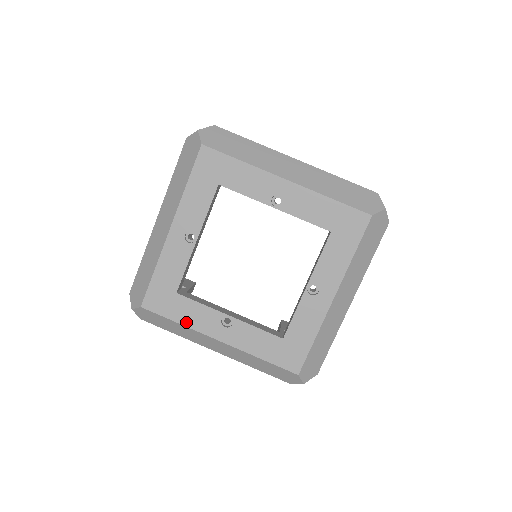
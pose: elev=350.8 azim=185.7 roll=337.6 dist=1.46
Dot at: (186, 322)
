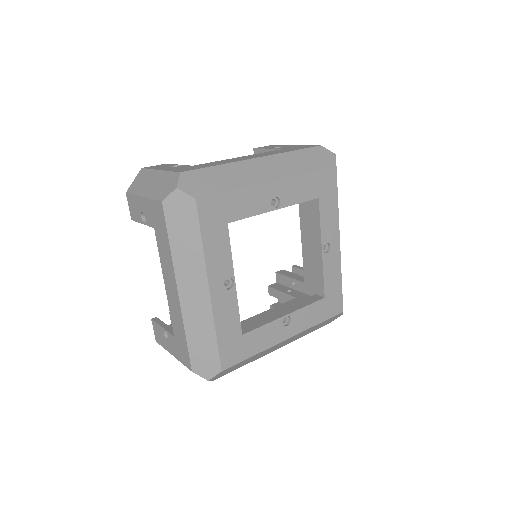
Dot at: (260, 349)
